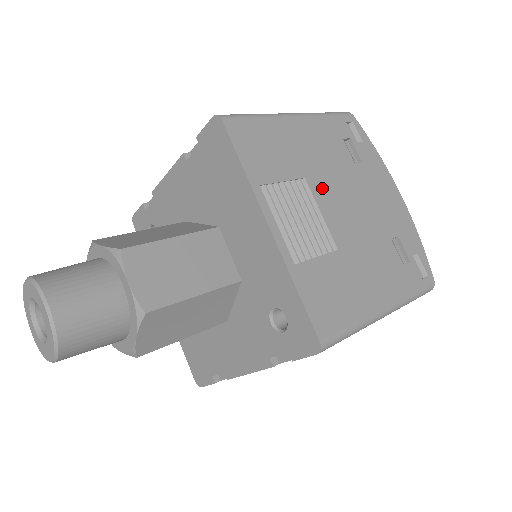
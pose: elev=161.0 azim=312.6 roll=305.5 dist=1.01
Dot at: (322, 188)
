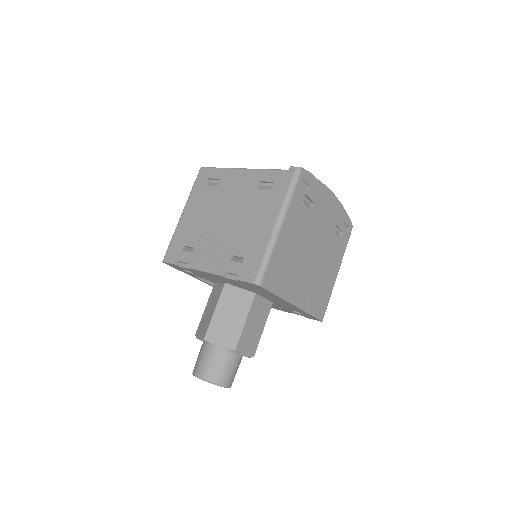
Dot at: (304, 253)
